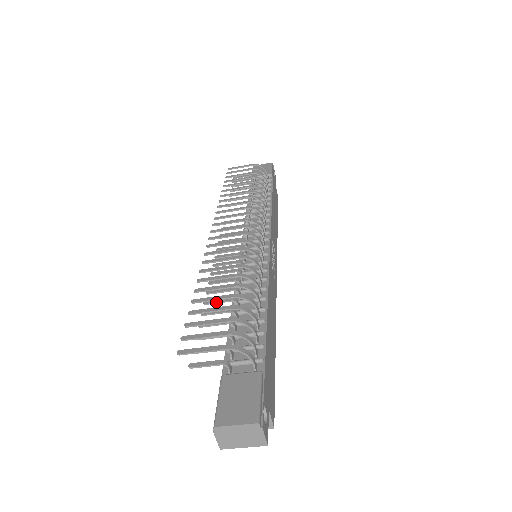
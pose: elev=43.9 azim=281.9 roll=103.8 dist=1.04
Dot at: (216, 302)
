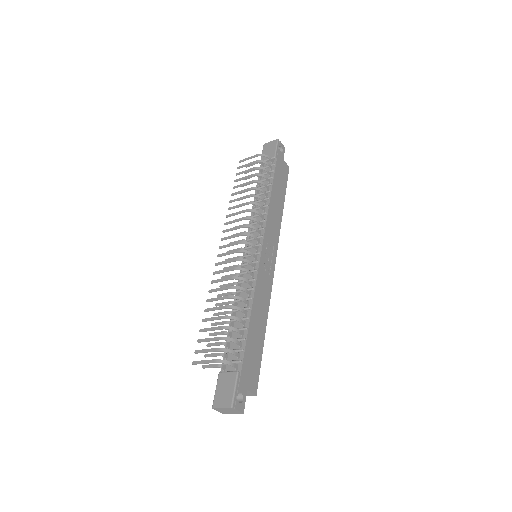
Dot at: occluded
